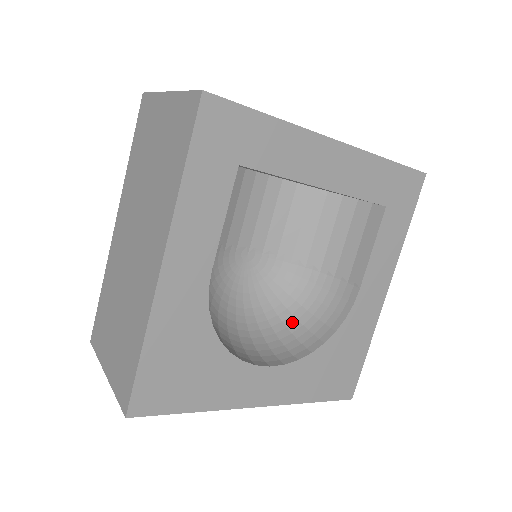
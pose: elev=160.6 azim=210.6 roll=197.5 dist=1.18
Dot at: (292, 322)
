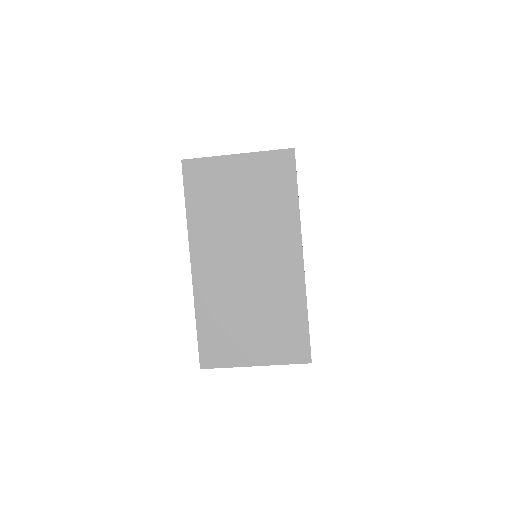
Dot at: occluded
